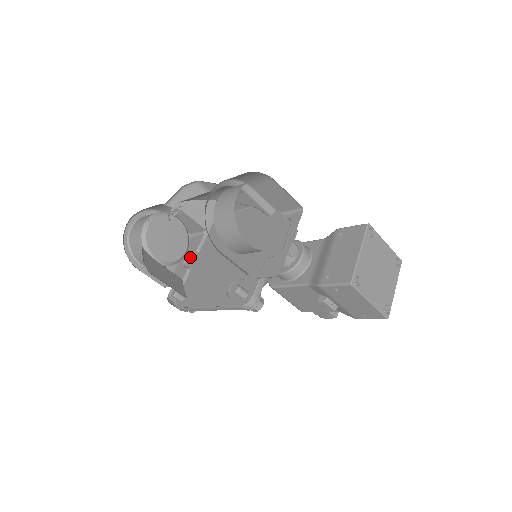
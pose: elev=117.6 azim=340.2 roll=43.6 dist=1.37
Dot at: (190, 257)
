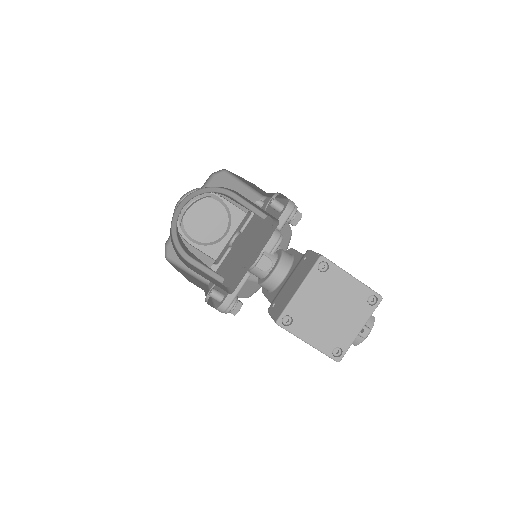
Dot at: (237, 235)
